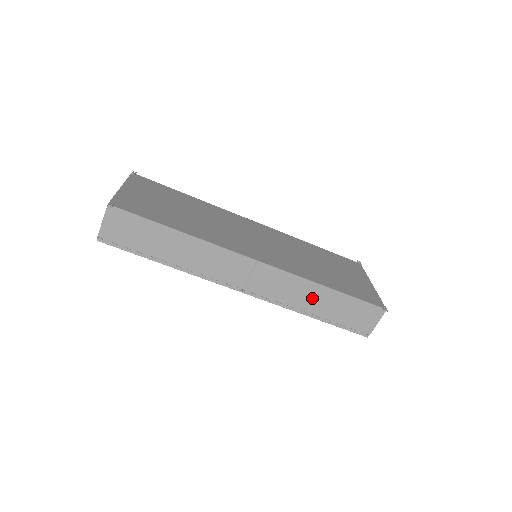
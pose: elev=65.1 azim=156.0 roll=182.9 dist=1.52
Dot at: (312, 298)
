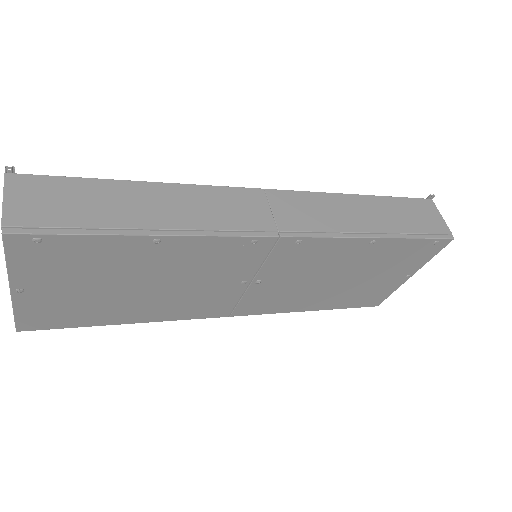
Dot at: (359, 213)
